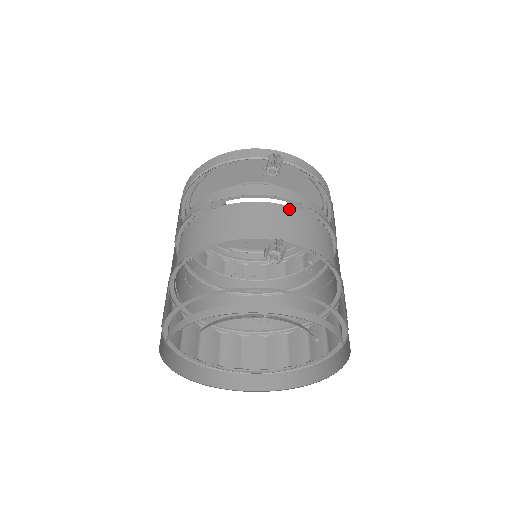
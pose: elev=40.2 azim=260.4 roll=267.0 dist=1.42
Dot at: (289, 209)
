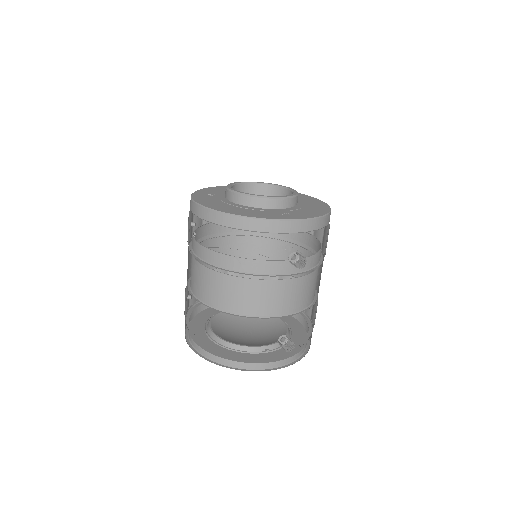
Dot at: (298, 280)
